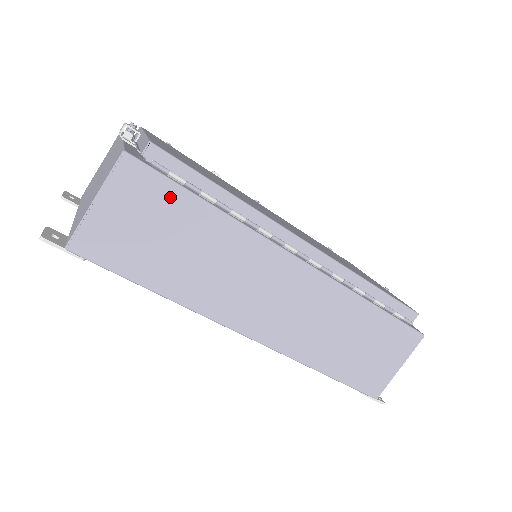
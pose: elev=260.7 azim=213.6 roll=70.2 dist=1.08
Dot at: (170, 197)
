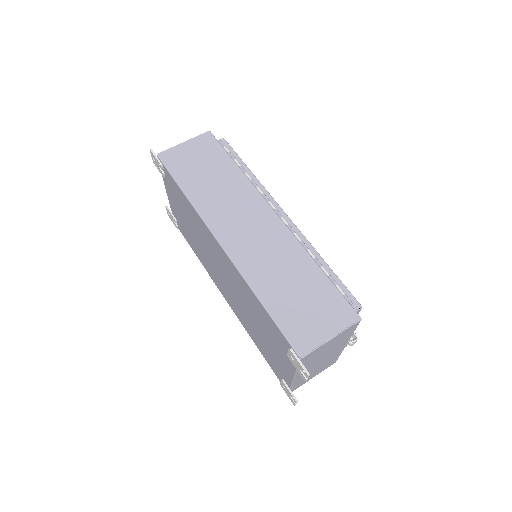
Dot at: (219, 154)
